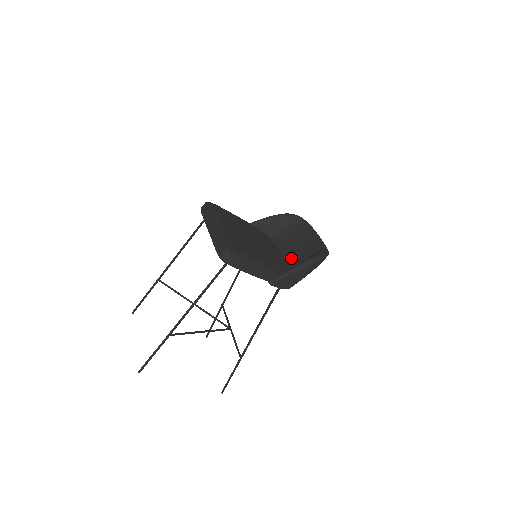
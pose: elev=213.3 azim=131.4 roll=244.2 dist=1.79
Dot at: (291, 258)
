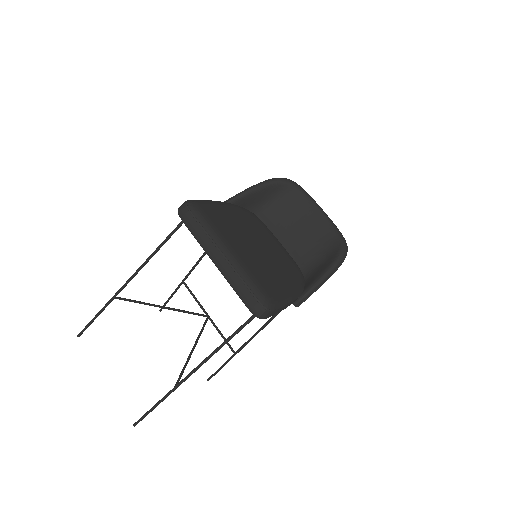
Dot at: (295, 247)
